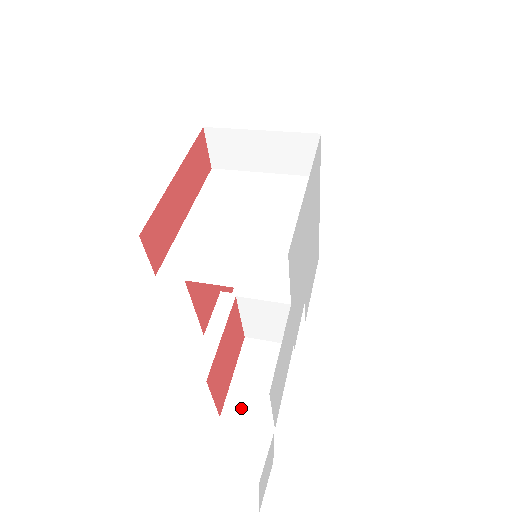
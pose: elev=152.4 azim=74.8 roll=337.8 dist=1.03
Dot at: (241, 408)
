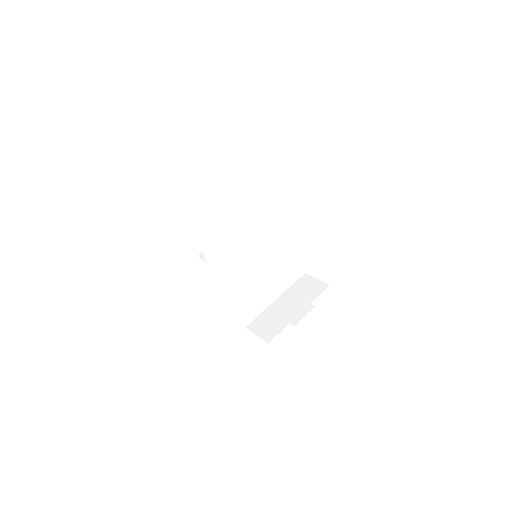
Dot at: occluded
